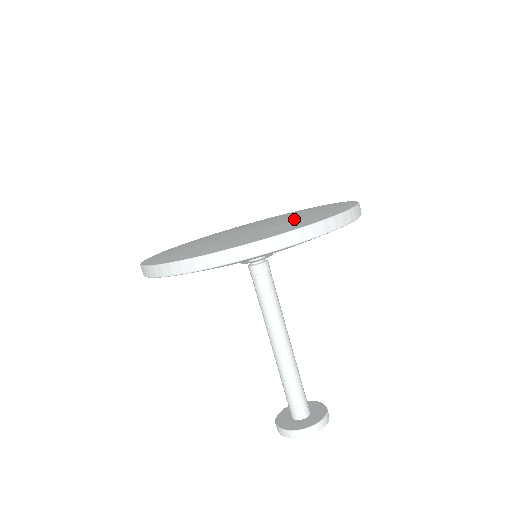
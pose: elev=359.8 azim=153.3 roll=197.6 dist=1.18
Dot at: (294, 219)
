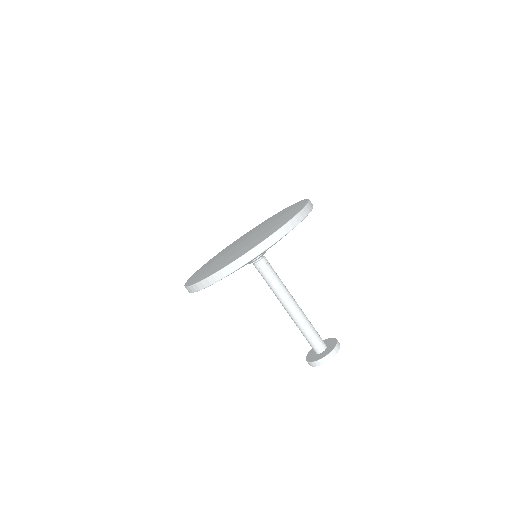
Dot at: (254, 239)
